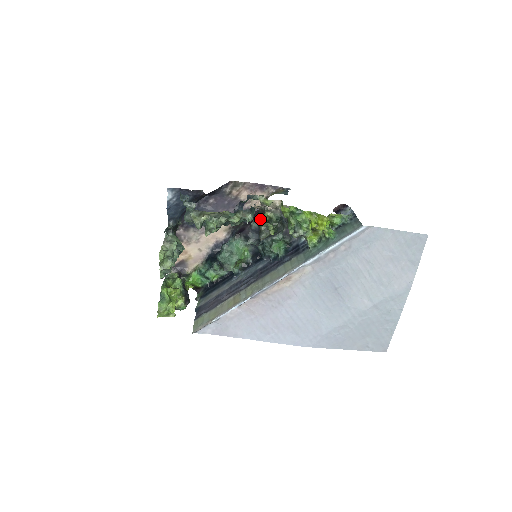
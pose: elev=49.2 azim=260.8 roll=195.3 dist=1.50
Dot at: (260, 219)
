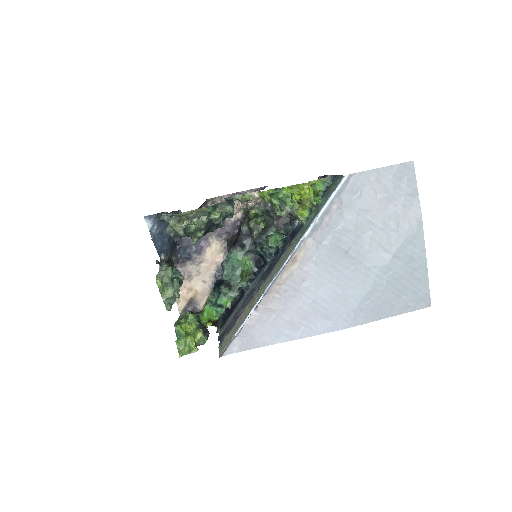
Dot at: (247, 221)
